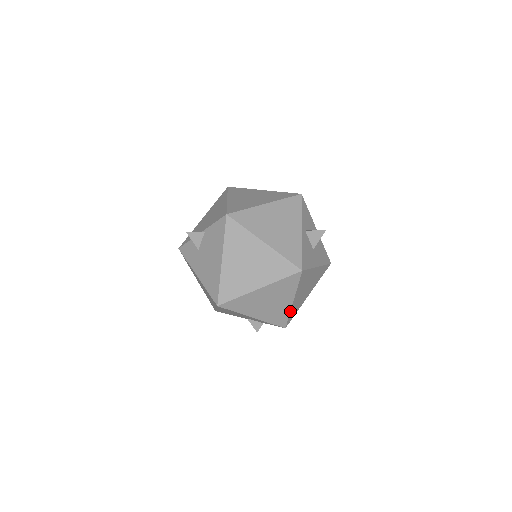
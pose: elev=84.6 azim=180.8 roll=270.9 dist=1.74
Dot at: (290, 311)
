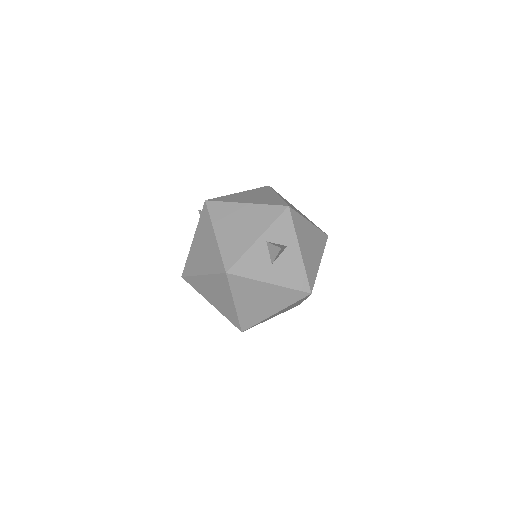
Dot at: (237, 314)
